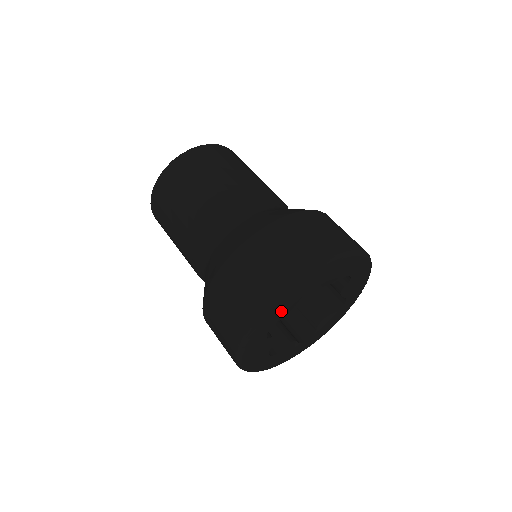
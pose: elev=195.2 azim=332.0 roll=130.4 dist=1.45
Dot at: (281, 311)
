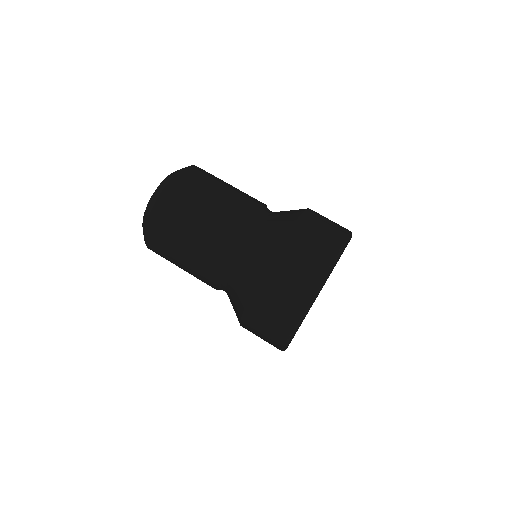
Dot at: occluded
